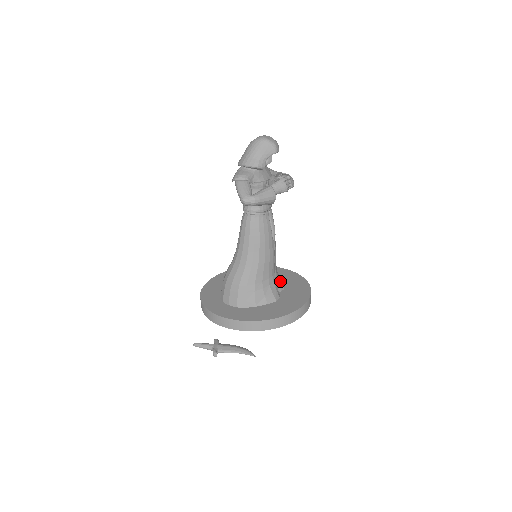
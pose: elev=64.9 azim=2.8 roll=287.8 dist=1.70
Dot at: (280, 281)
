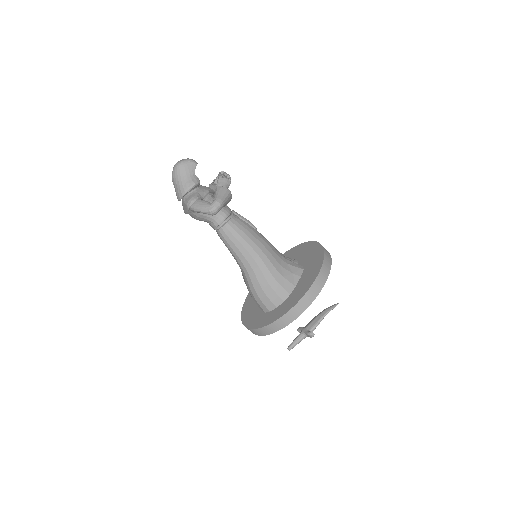
Dot at: (289, 258)
